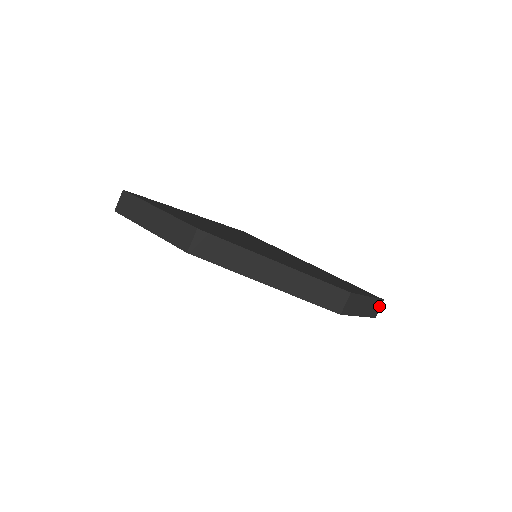
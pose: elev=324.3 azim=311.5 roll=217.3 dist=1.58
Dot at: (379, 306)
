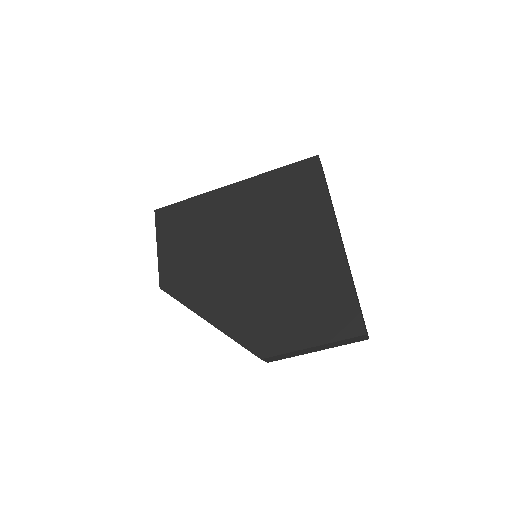
Dot at: (362, 337)
